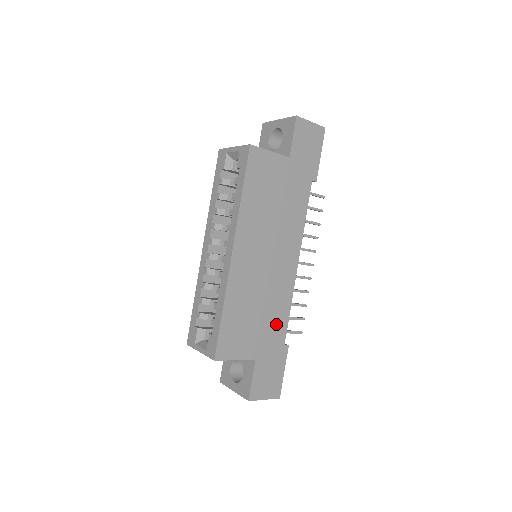
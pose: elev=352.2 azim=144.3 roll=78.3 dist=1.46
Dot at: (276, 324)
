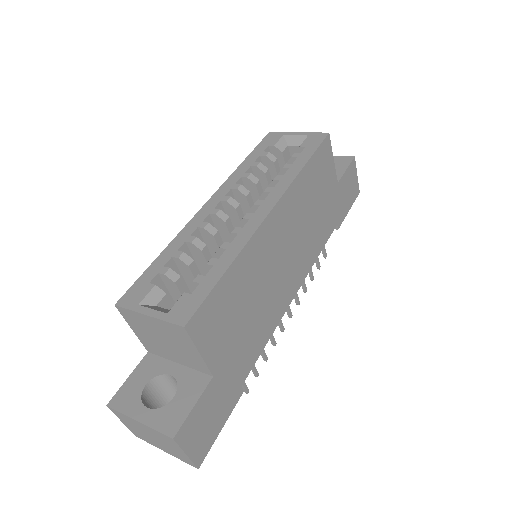
Dot at: (250, 347)
